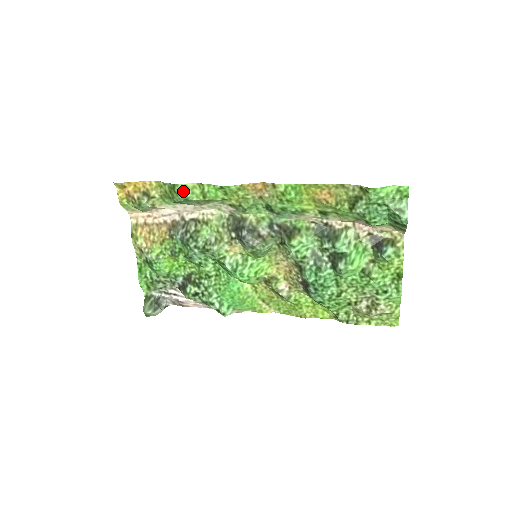
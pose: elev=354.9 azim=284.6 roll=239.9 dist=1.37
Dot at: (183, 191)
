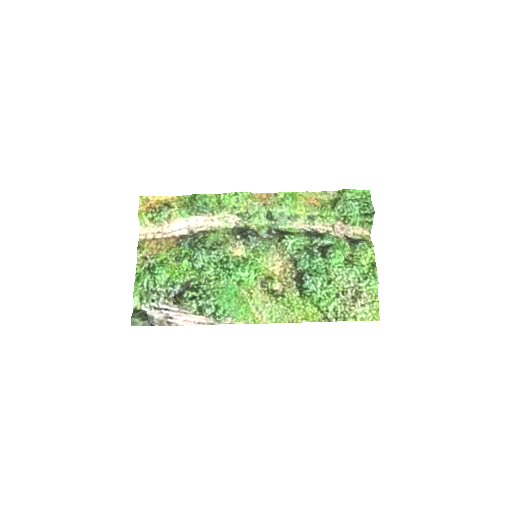
Dot at: (203, 198)
